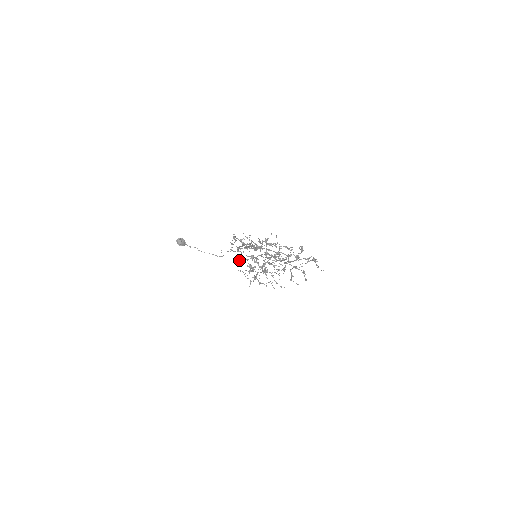
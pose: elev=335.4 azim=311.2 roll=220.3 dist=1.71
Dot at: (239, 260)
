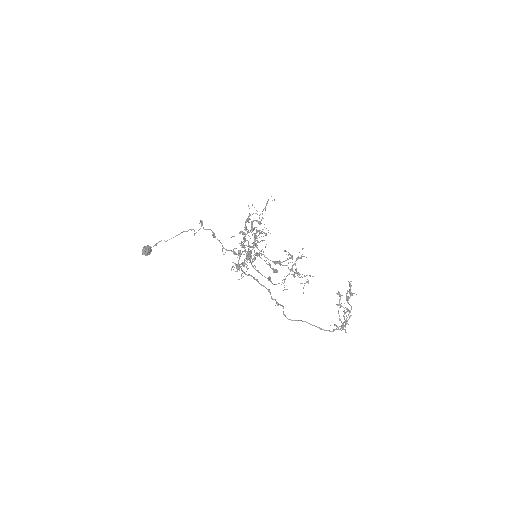
Dot at: occluded
